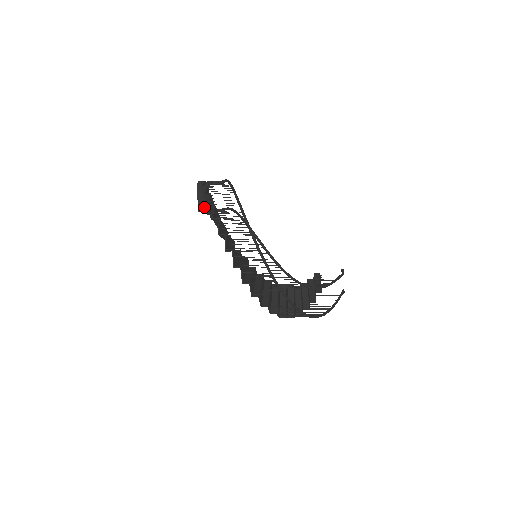
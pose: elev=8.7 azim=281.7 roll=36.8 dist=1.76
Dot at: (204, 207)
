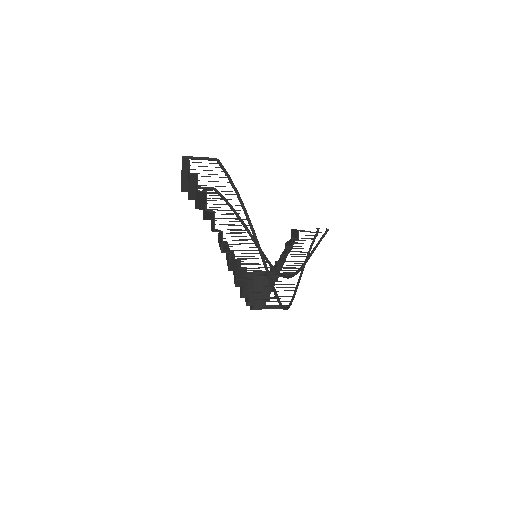
Dot at: (198, 206)
